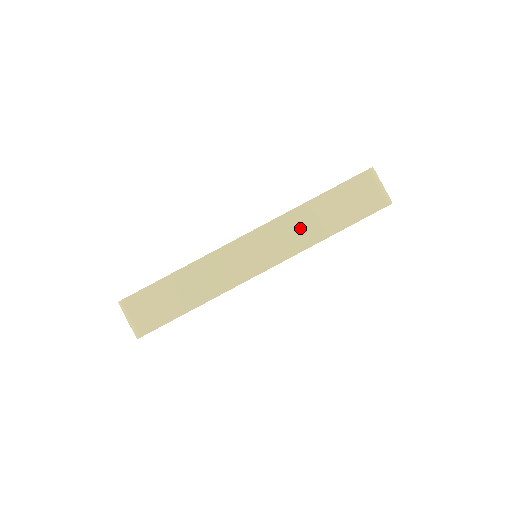
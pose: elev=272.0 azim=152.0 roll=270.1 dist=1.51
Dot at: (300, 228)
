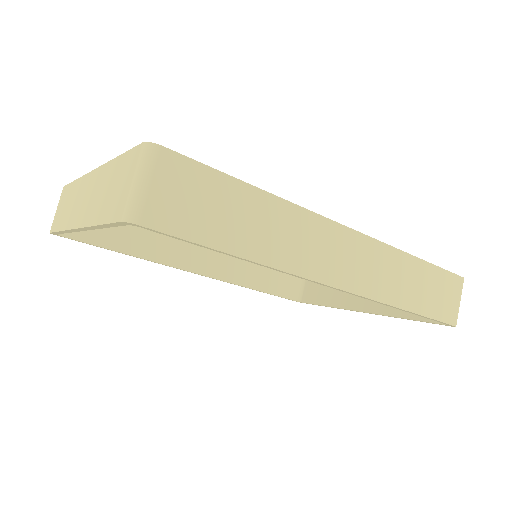
Dot at: (393, 275)
